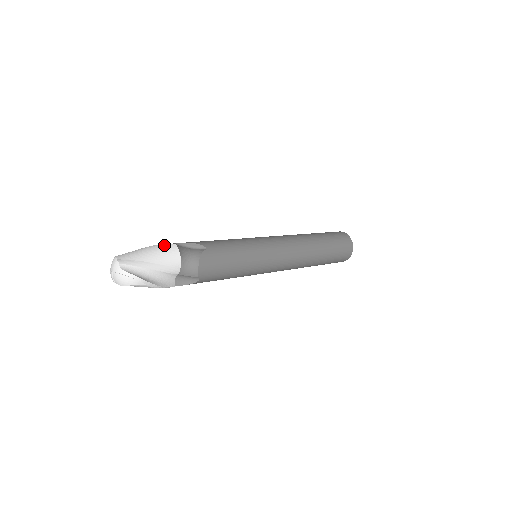
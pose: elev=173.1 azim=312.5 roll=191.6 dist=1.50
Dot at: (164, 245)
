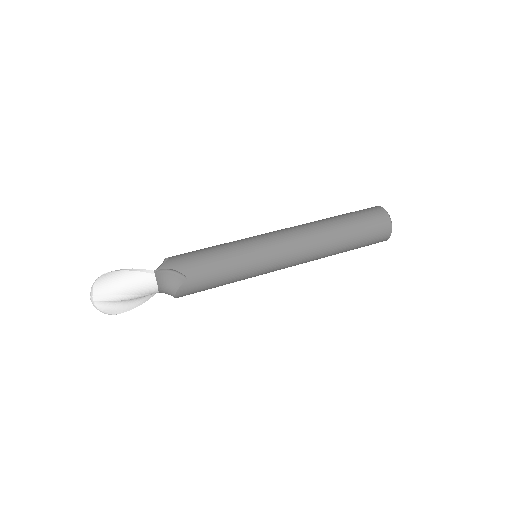
Dot at: (143, 275)
